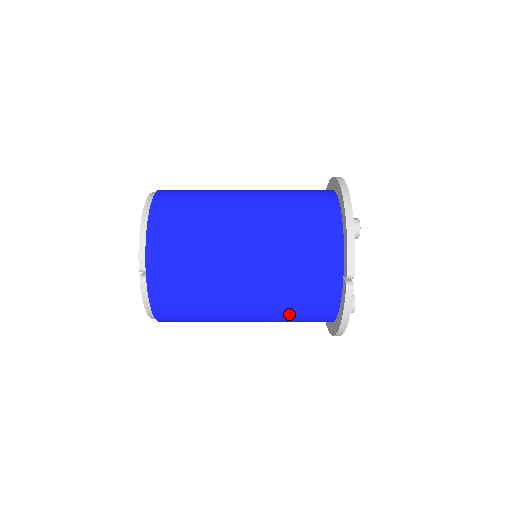
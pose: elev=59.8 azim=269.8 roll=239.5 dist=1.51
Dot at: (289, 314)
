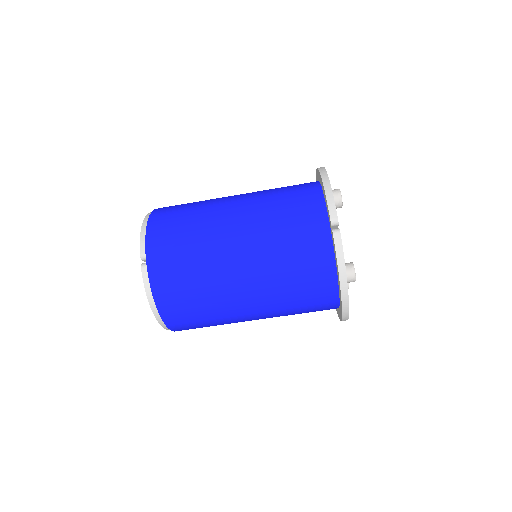
Dot at: (288, 285)
